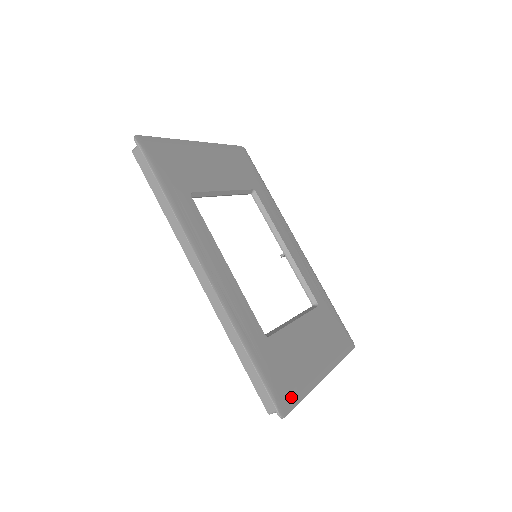
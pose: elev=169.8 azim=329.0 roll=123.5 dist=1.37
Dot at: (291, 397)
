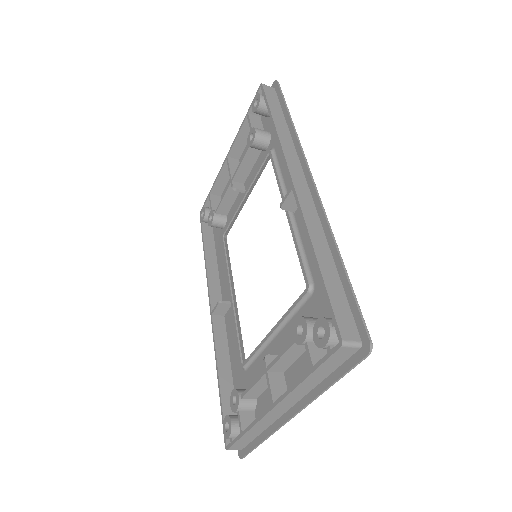
Dot at: occluded
